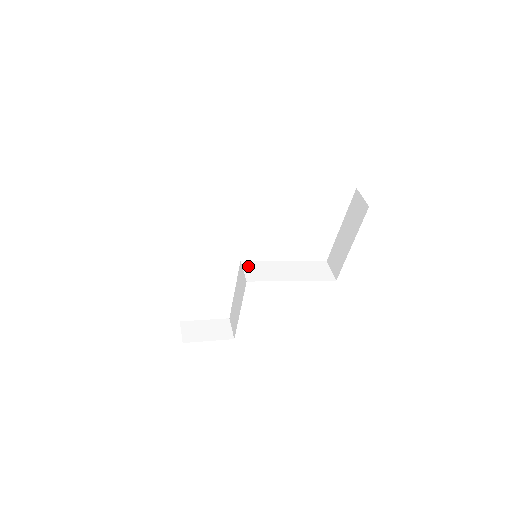
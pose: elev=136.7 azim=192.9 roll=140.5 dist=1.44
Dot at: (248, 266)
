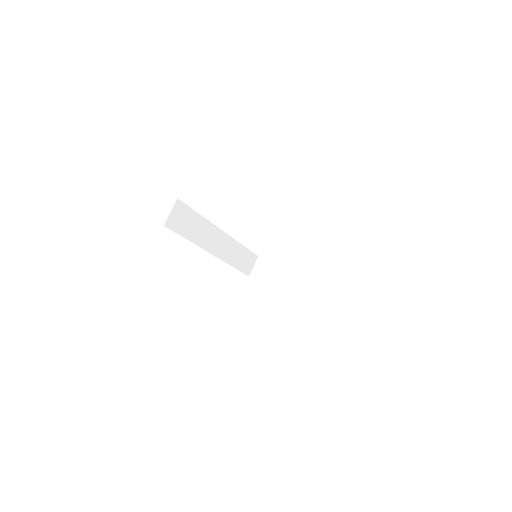
Dot at: (264, 255)
